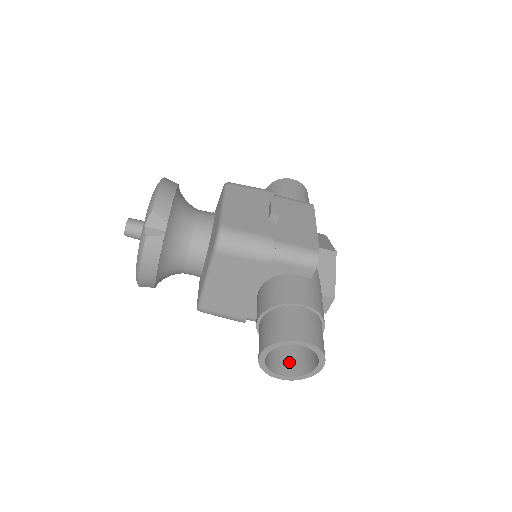
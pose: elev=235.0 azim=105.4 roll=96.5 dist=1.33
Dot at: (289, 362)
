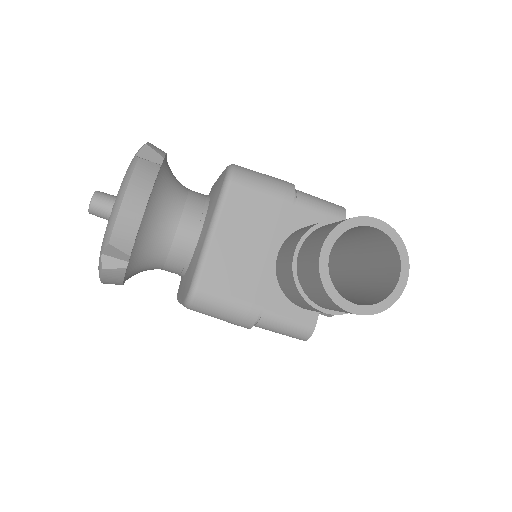
Dot at: occluded
